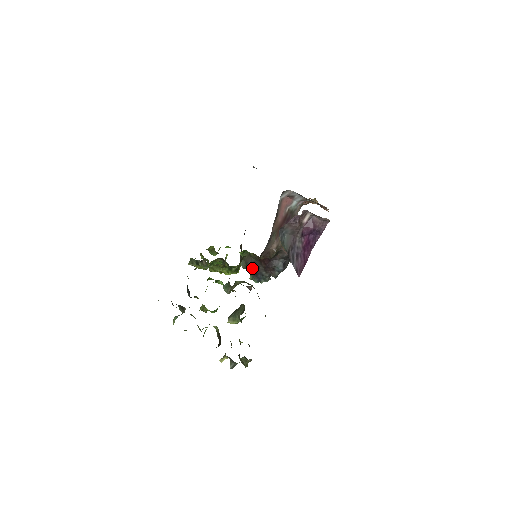
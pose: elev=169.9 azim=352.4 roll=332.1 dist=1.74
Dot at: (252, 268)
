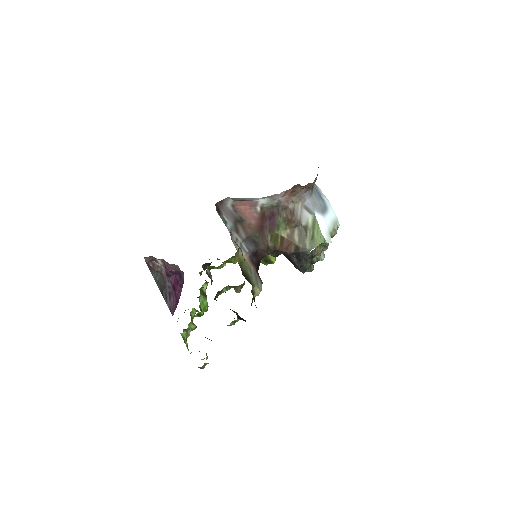
Dot at: occluded
